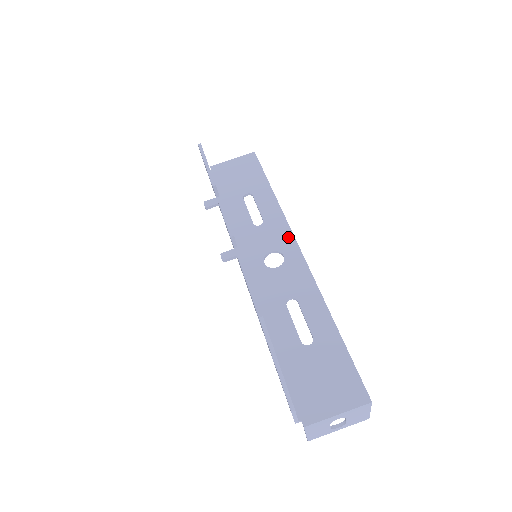
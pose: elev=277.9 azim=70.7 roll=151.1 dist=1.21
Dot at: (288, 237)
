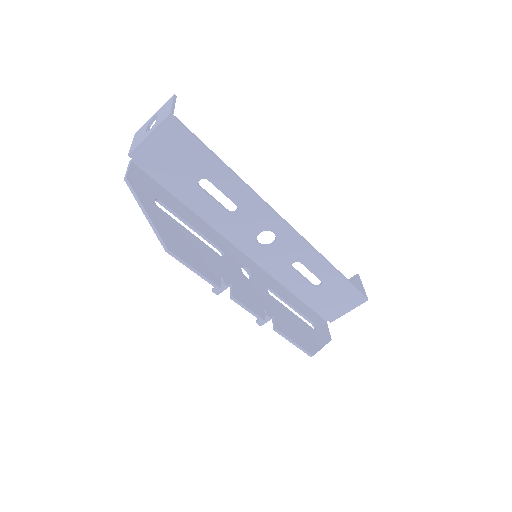
Dot at: (270, 215)
